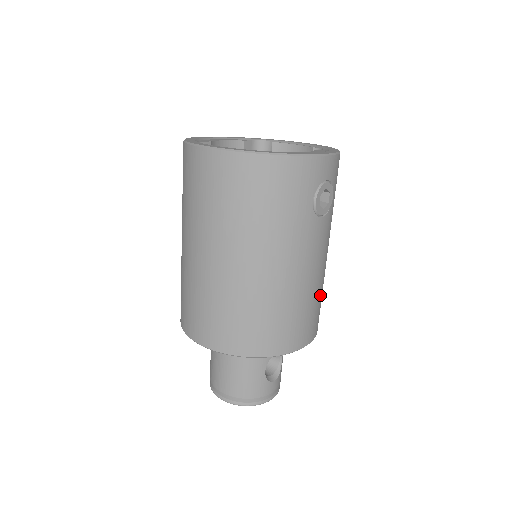
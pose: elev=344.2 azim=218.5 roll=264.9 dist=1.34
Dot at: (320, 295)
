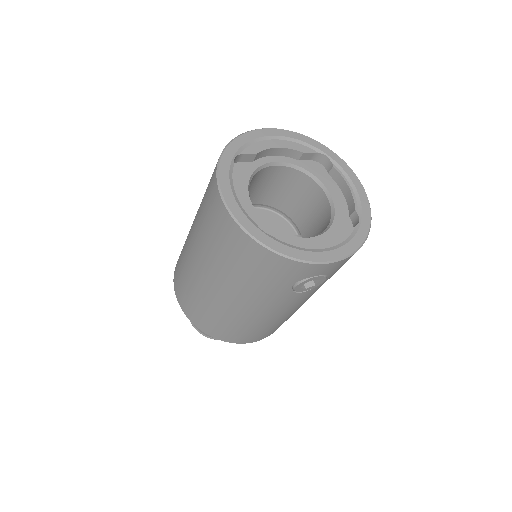
Dot at: (284, 320)
